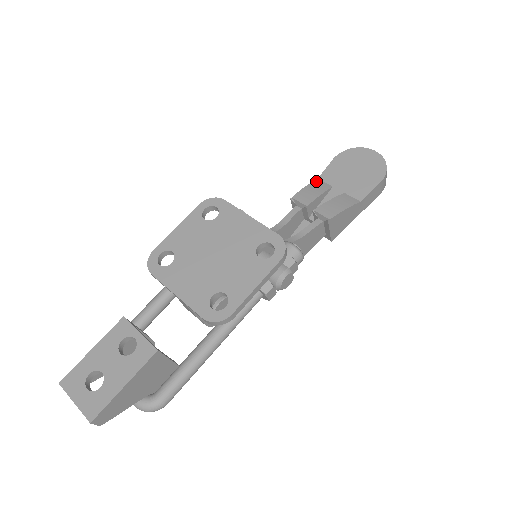
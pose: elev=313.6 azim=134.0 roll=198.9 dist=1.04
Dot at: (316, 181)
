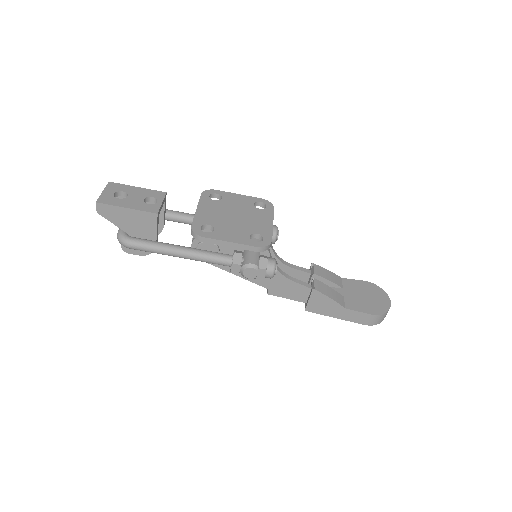
Dot at: (339, 277)
